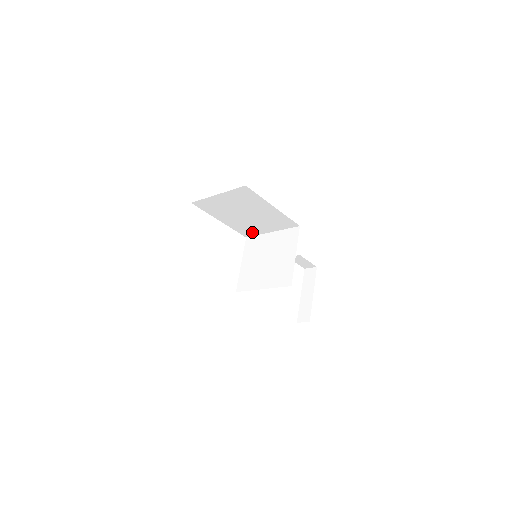
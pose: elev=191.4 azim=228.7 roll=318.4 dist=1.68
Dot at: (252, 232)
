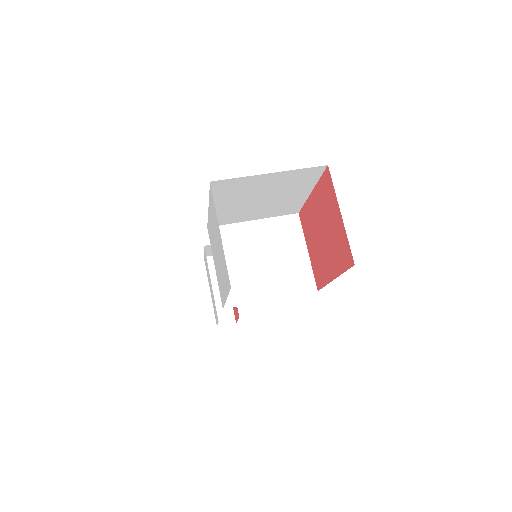
Dot at: (227, 220)
